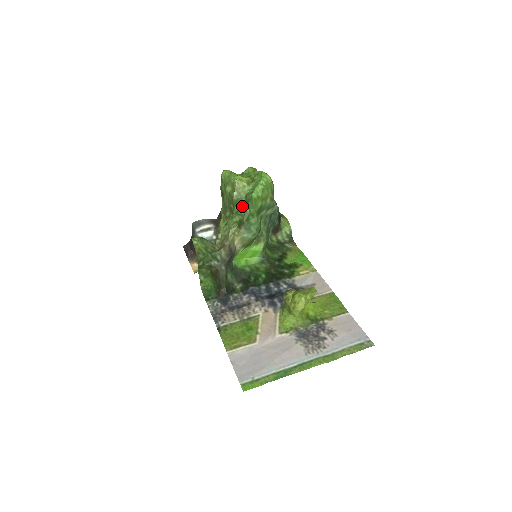
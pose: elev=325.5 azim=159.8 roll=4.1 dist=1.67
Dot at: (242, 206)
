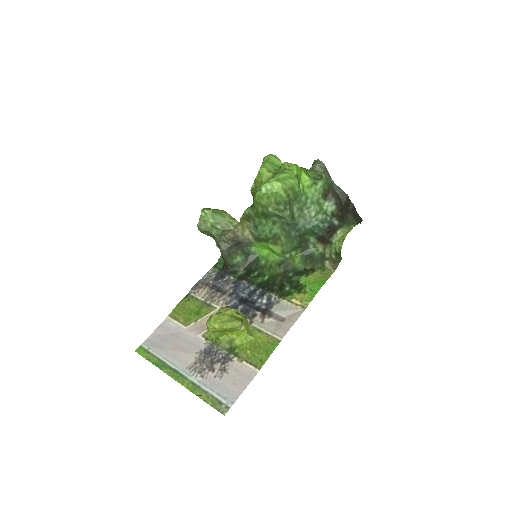
Dot at: occluded
